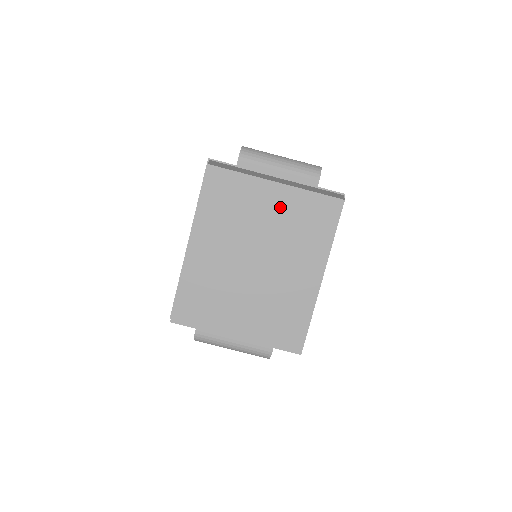
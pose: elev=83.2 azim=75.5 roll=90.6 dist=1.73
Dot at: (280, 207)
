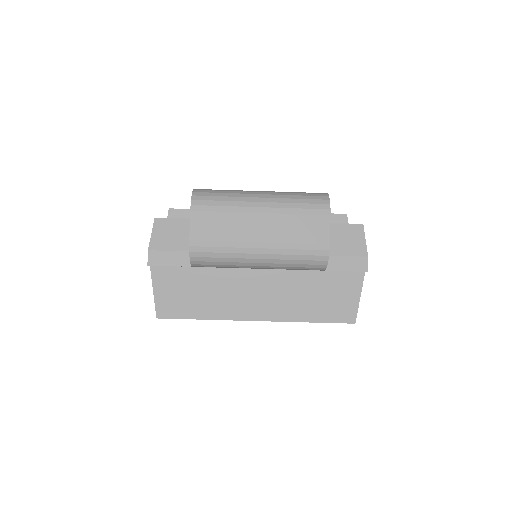
Dot at: occluded
